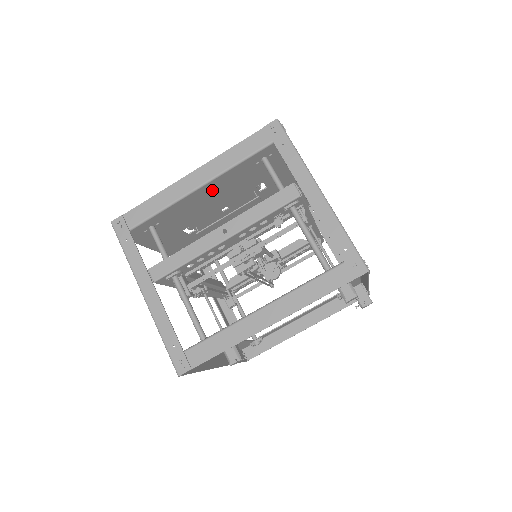
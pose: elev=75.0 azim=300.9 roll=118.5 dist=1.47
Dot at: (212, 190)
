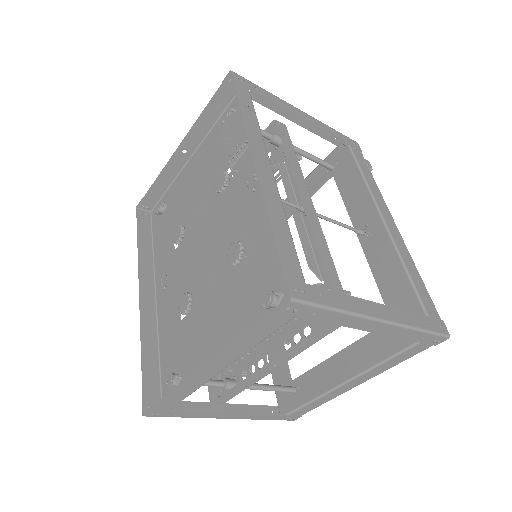
Dot at: (225, 341)
